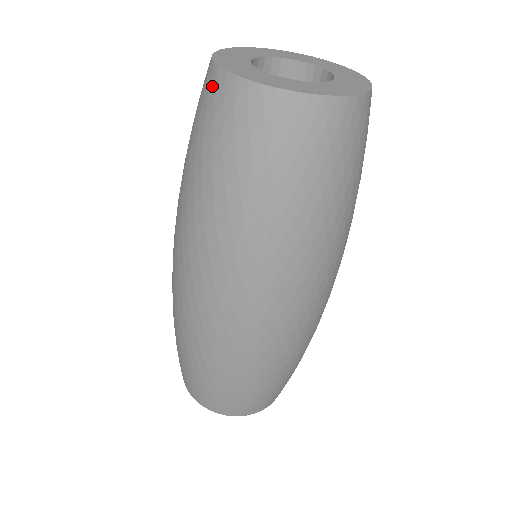
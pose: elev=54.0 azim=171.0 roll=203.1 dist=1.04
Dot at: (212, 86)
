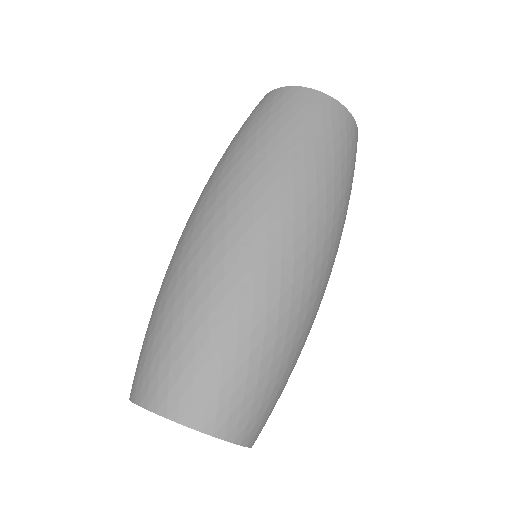
Dot at: (270, 96)
